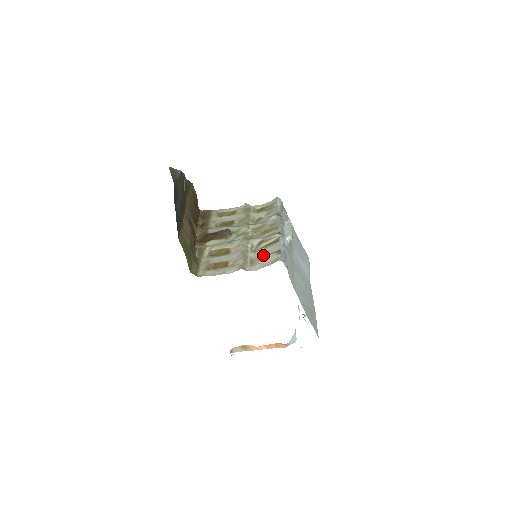
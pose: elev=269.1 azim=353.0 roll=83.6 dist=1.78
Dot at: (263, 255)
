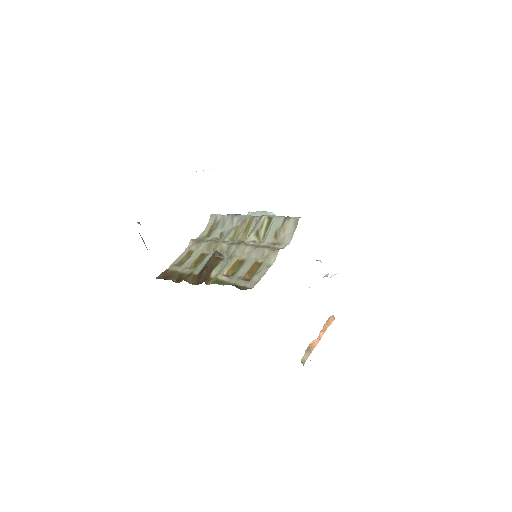
Dot at: (277, 232)
